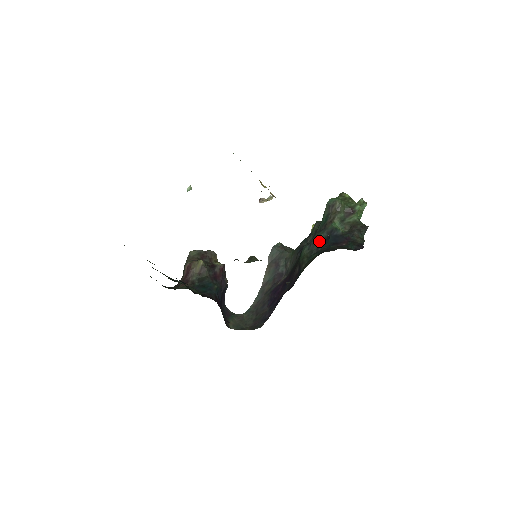
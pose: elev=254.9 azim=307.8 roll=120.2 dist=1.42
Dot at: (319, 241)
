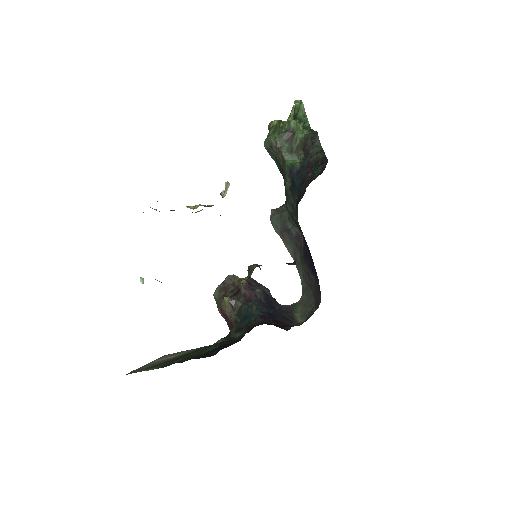
Dot at: (289, 192)
